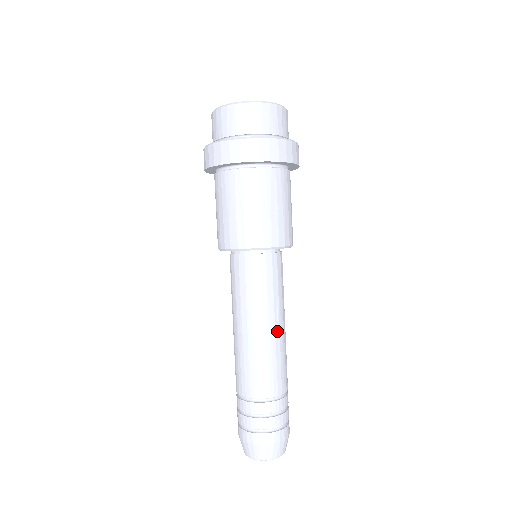
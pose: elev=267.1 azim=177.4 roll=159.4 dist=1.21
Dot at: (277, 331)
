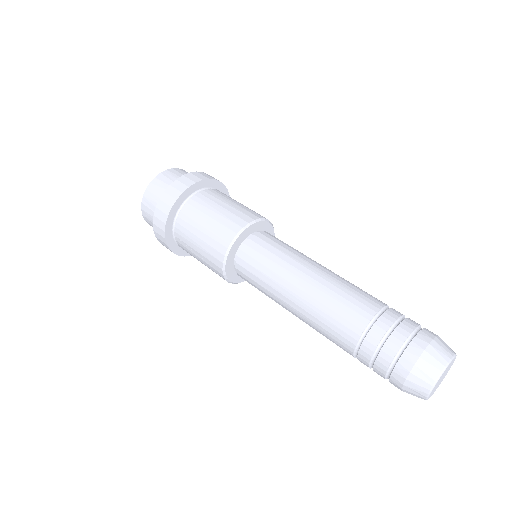
Dot at: occluded
